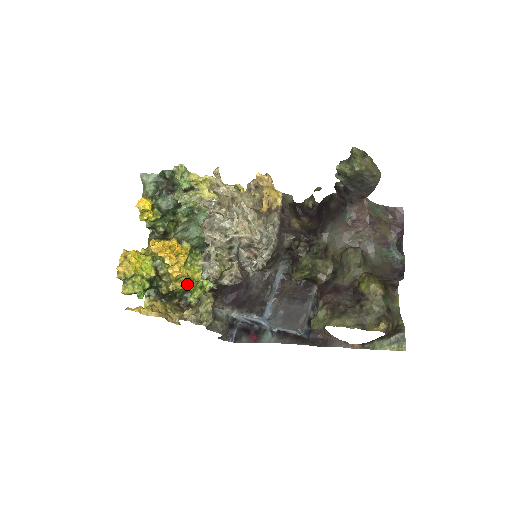
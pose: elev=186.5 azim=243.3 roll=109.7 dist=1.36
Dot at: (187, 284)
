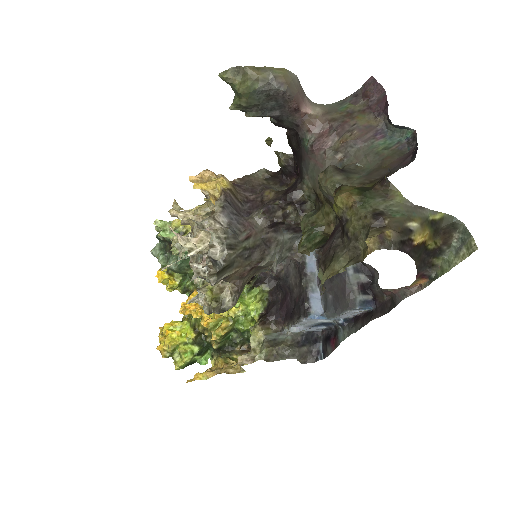
Dot at: (228, 326)
